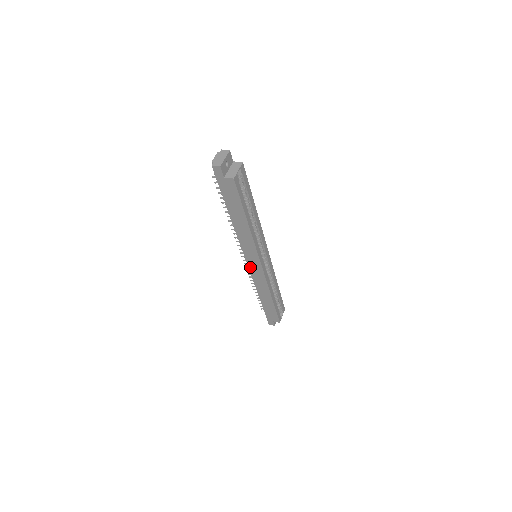
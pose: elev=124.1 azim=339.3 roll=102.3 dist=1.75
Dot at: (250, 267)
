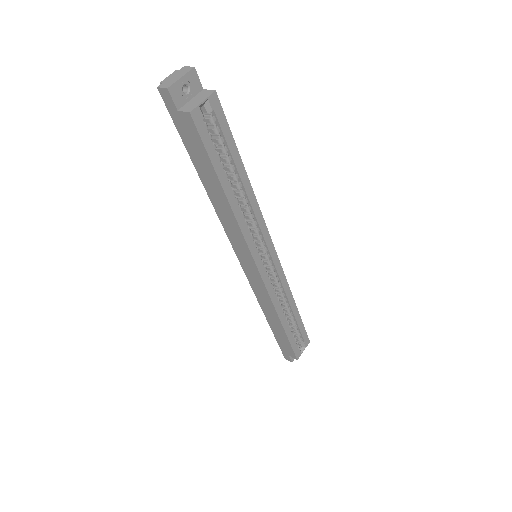
Dot at: (246, 271)
